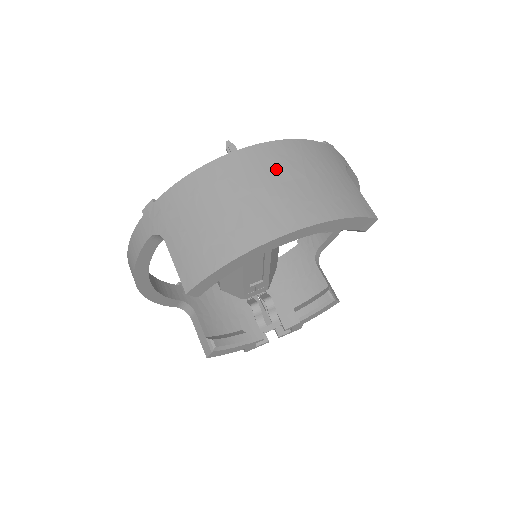
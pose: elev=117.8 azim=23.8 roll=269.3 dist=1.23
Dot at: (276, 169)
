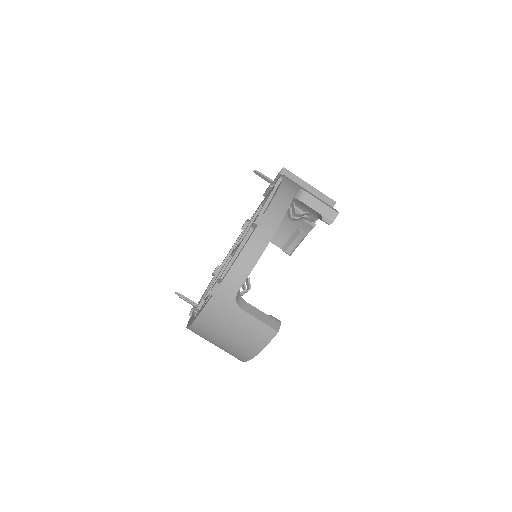
Dot at: (210, 337)
